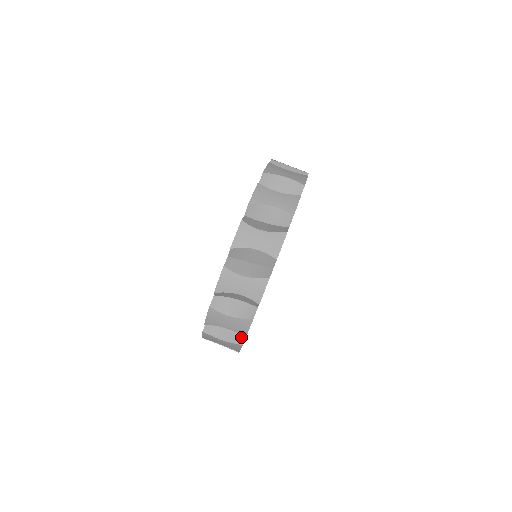
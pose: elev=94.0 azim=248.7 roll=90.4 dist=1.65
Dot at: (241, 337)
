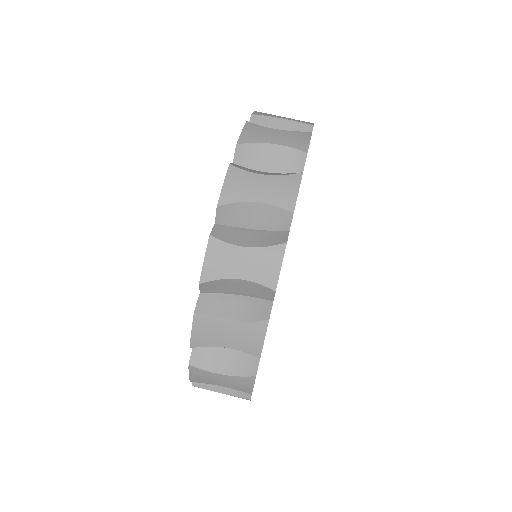
Dot at: (280, 236)
